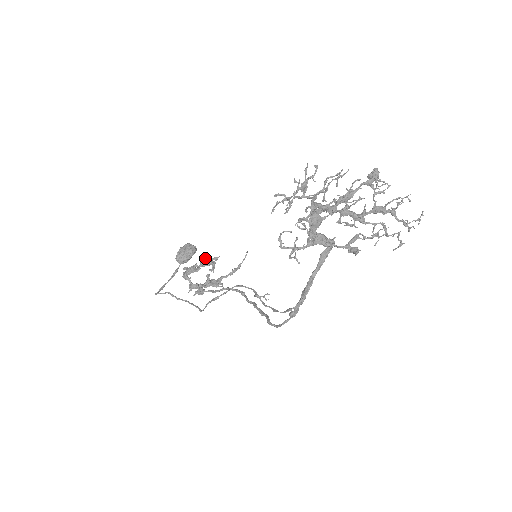
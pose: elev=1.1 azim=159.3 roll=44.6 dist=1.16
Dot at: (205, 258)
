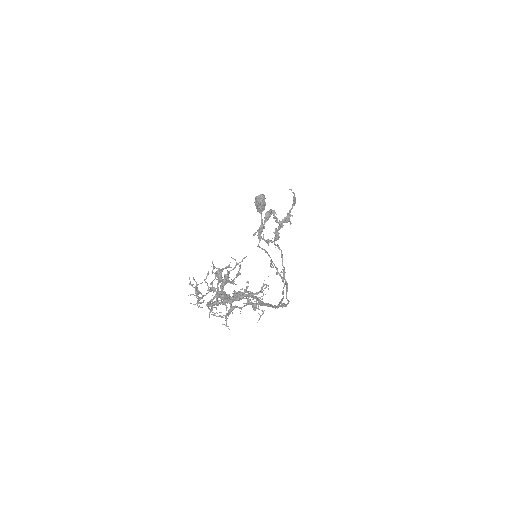
Dot at: occluded
